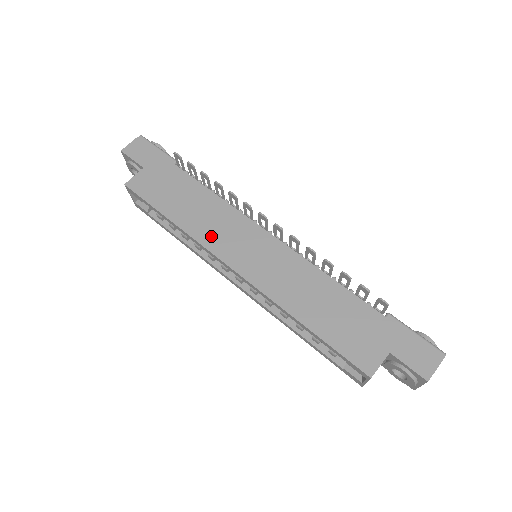
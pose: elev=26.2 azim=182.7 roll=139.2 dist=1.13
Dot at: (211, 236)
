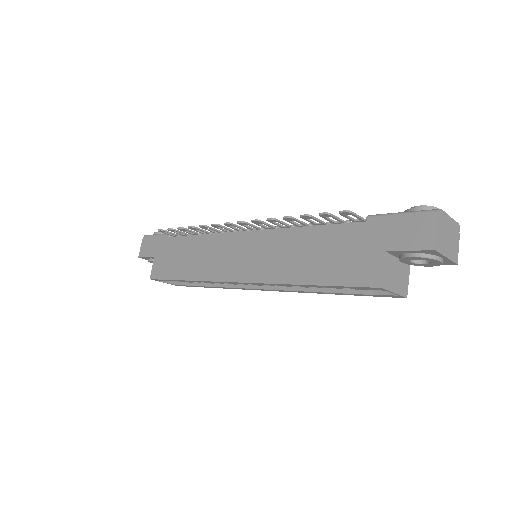
Dot at: (212, 269)
